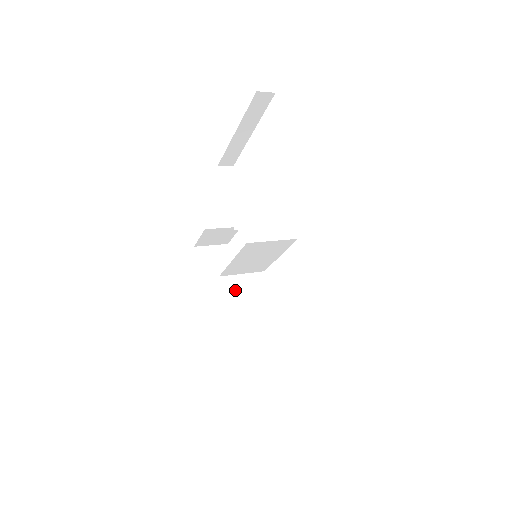
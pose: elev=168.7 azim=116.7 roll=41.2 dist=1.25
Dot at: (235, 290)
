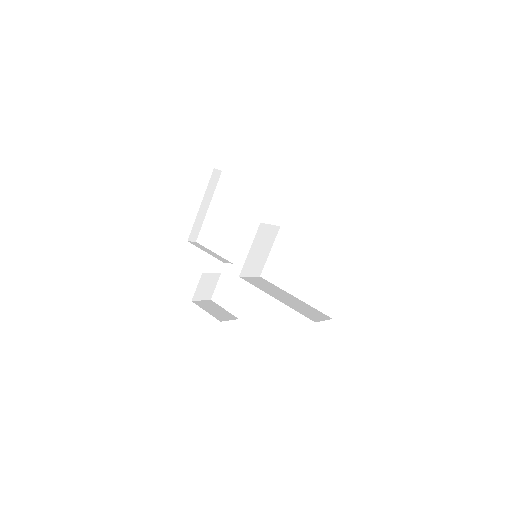
Dot at: (254, 282)
